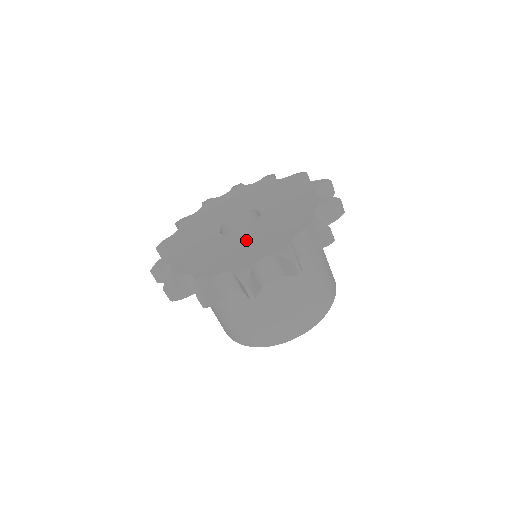
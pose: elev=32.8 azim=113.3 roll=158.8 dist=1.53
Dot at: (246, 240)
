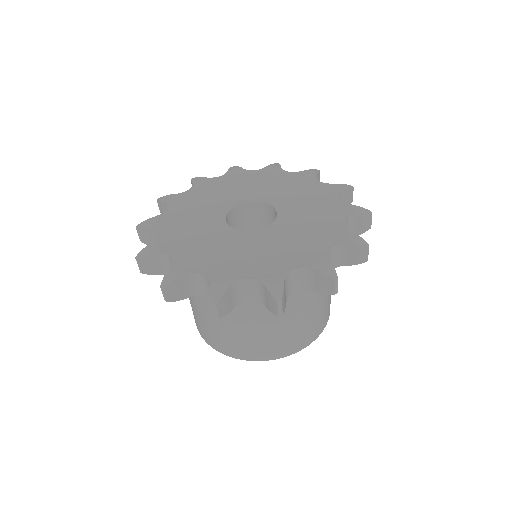
Dot at: (267, 241)
